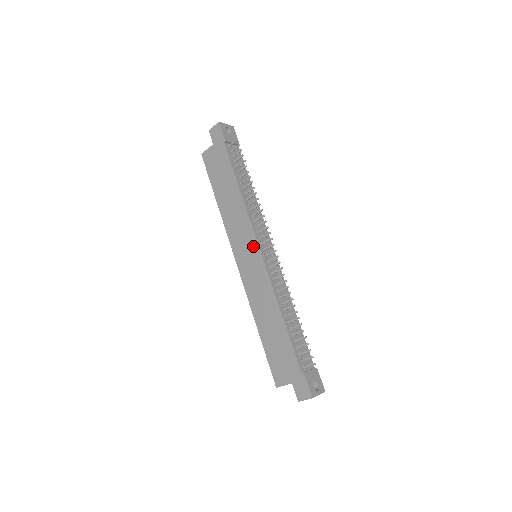
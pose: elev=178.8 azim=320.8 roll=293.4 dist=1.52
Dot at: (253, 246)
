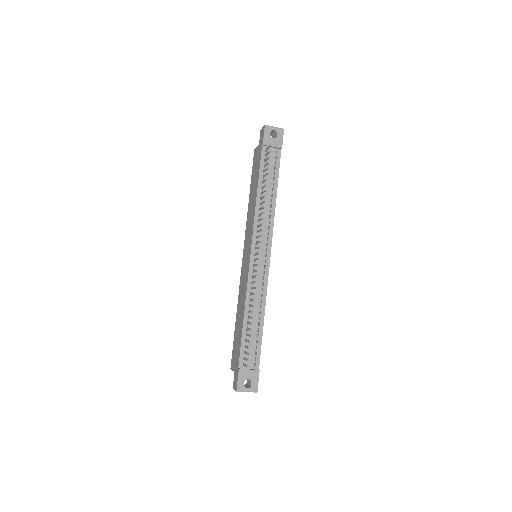
Dot at: (249, 247)
